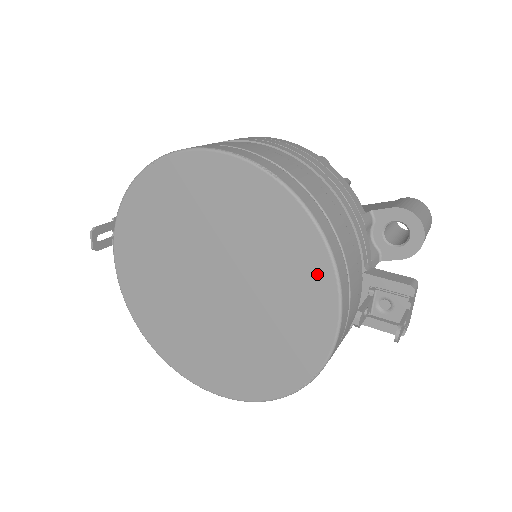
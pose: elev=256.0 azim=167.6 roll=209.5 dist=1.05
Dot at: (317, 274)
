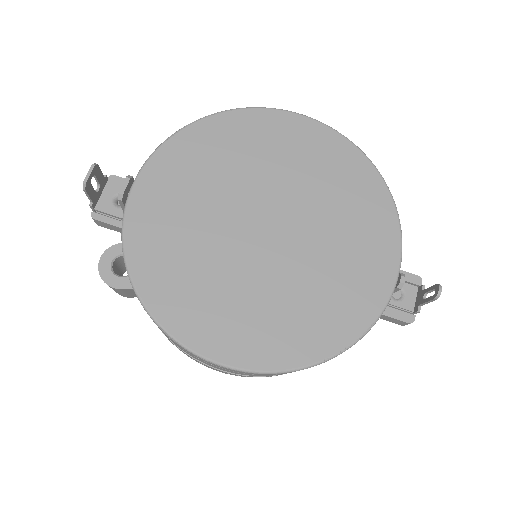
Dot at: (383, 223)
